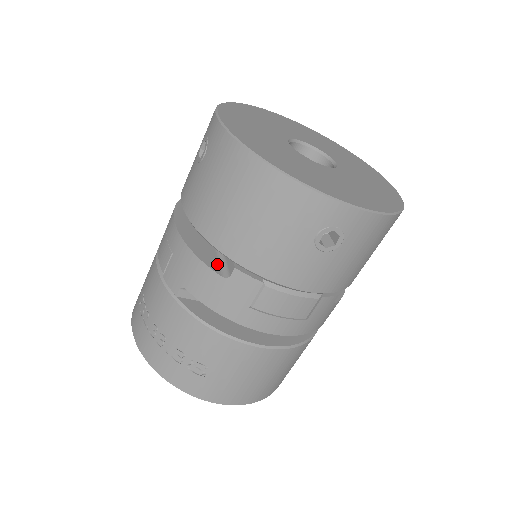
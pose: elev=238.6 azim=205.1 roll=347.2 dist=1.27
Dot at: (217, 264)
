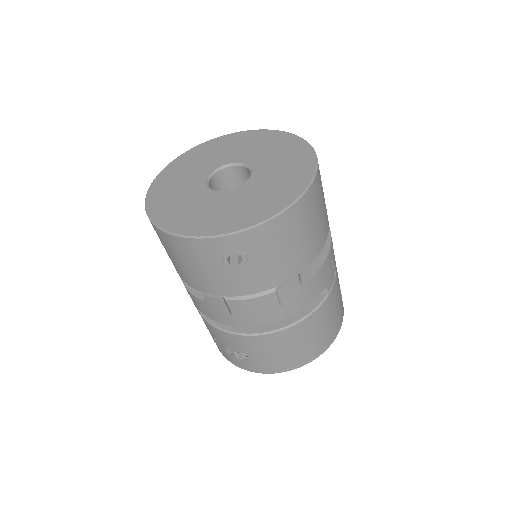
Dot at: occluded
